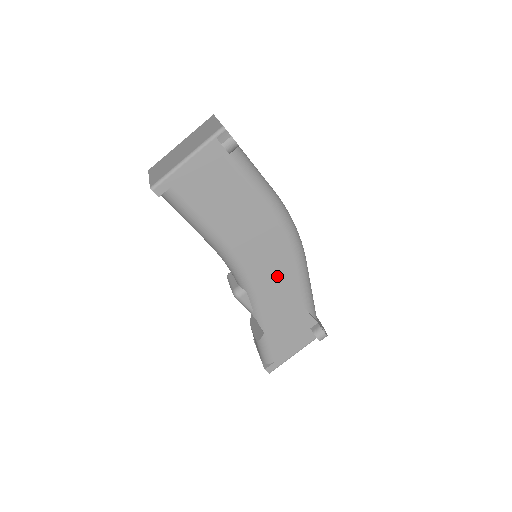
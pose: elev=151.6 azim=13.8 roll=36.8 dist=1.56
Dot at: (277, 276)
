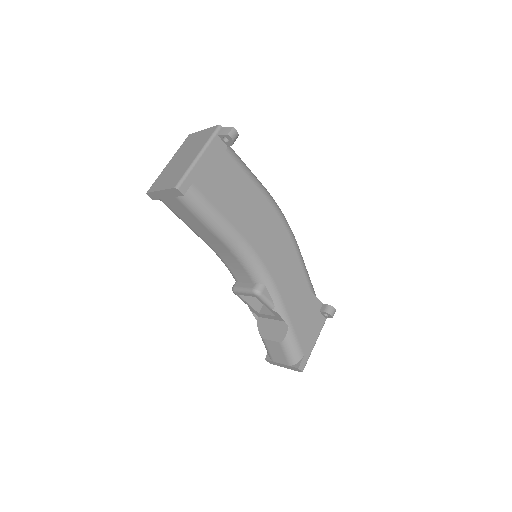
Dot at: (285, 262)
